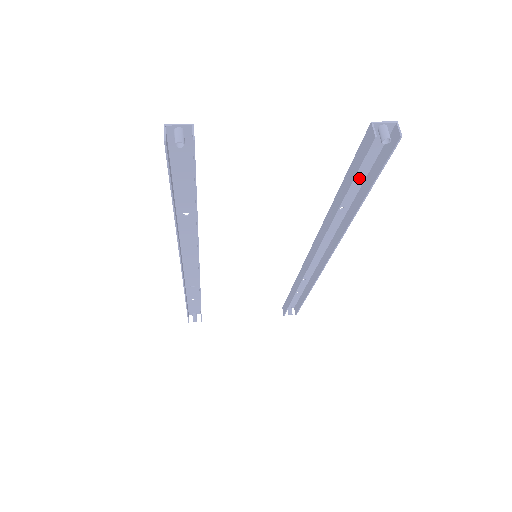
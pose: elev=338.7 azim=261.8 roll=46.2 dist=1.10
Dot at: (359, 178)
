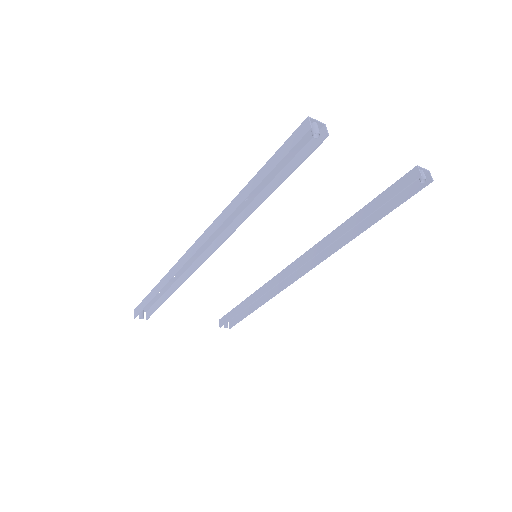
Dot at: occluded
